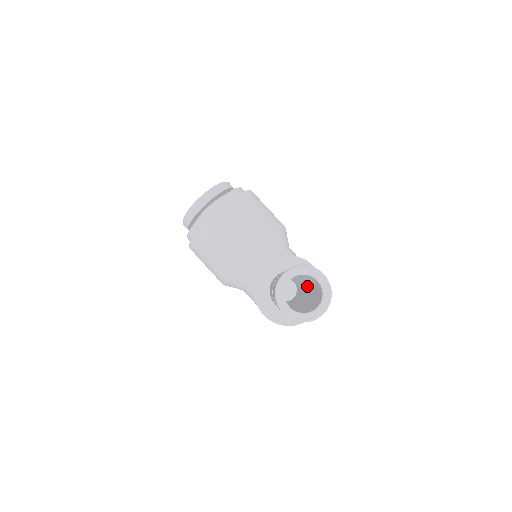
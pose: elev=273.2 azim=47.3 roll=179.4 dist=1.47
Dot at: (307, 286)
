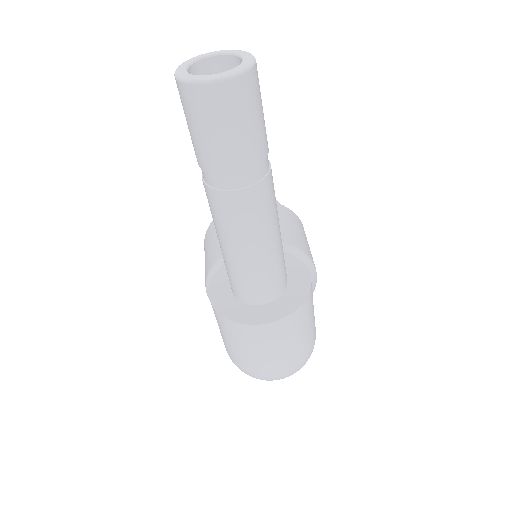
Dot at: occluded
